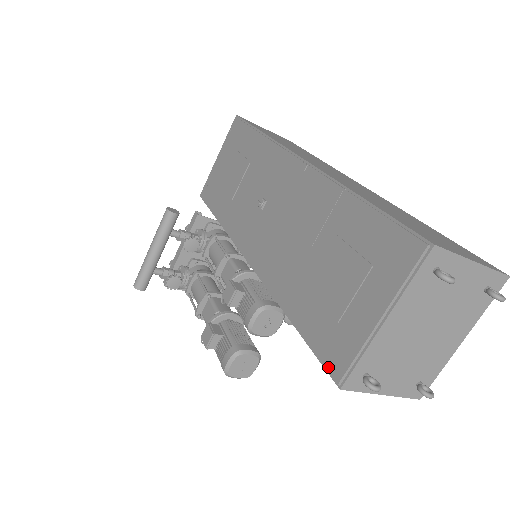
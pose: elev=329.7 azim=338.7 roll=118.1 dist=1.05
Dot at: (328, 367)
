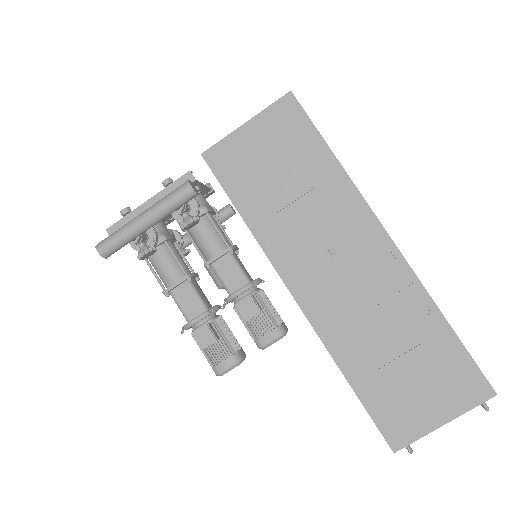
Dot at: (389, 437)
